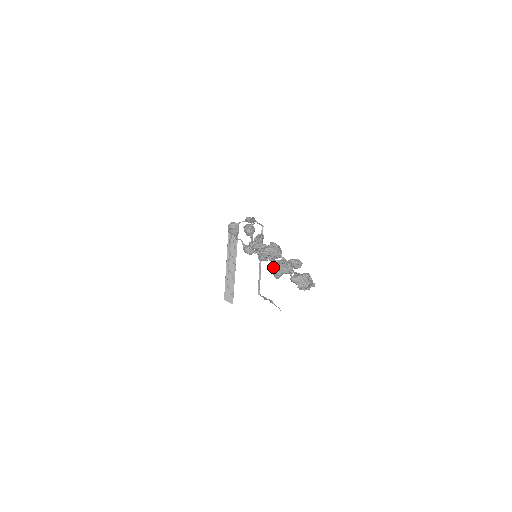
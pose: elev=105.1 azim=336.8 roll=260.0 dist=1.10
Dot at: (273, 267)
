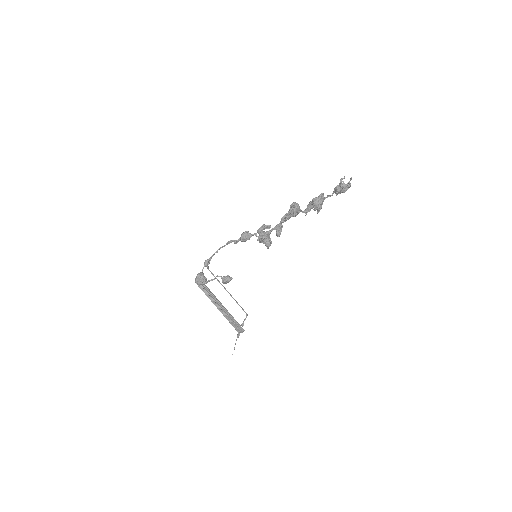
Dot at: (317, 202)
